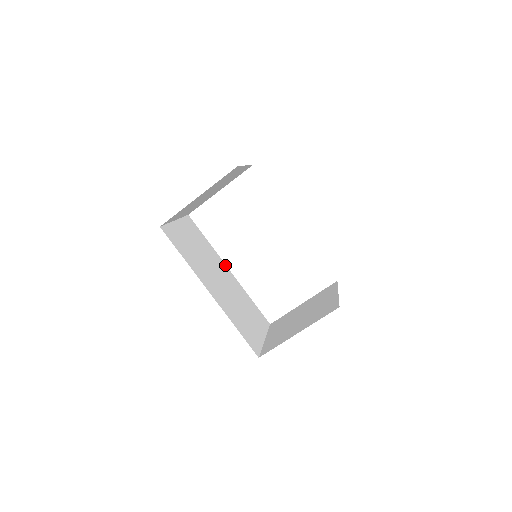
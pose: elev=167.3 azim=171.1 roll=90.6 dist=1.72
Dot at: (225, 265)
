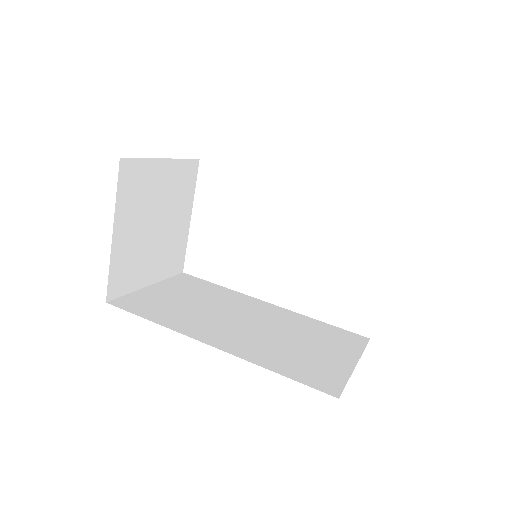
Dot at: (258, 300)
